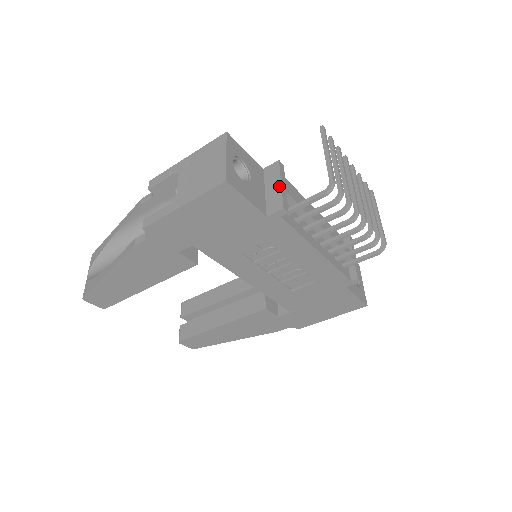
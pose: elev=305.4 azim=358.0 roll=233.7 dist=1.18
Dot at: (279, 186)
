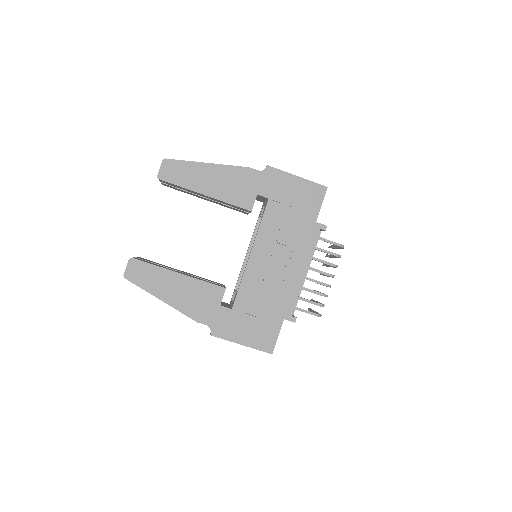
Dot at: occluded
